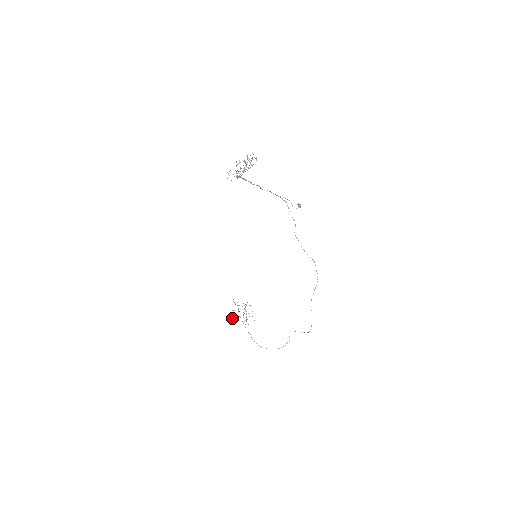
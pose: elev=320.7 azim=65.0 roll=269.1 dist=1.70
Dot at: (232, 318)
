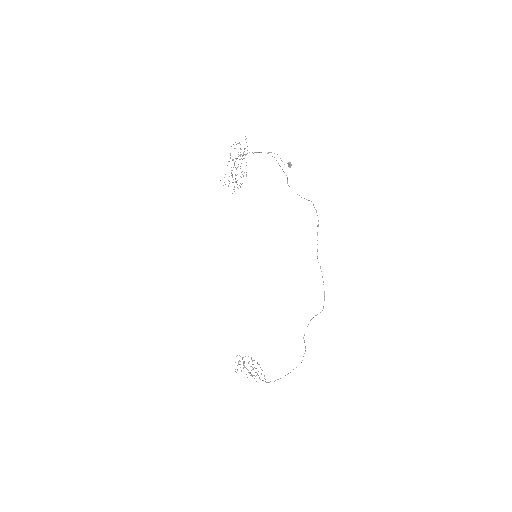
Dot at: occluded
